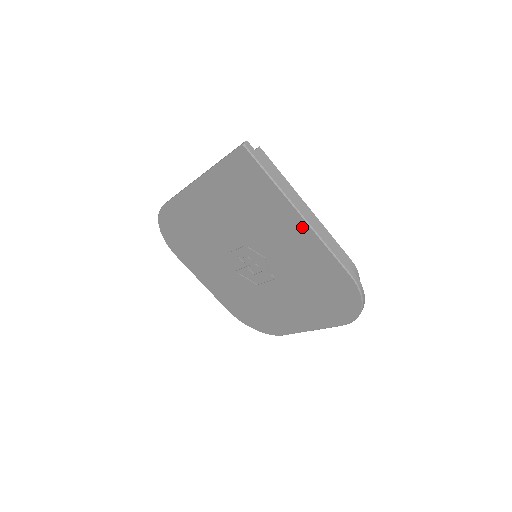
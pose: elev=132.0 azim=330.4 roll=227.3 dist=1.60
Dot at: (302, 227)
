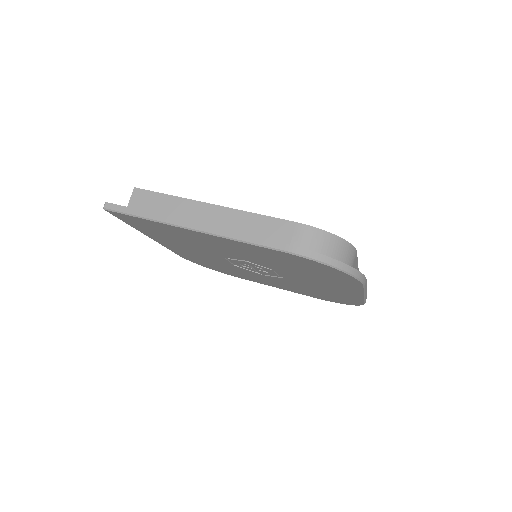
Dot at: (205, 236)
